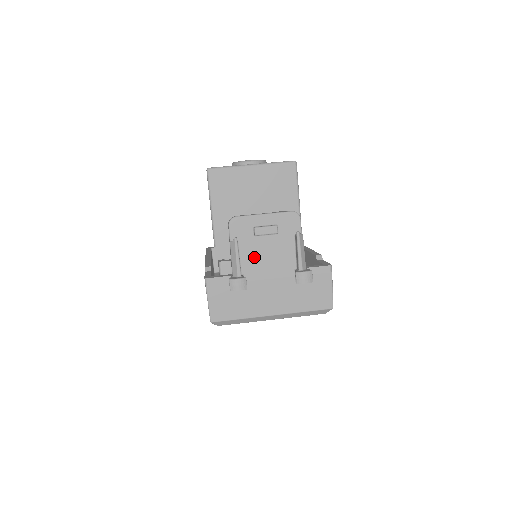
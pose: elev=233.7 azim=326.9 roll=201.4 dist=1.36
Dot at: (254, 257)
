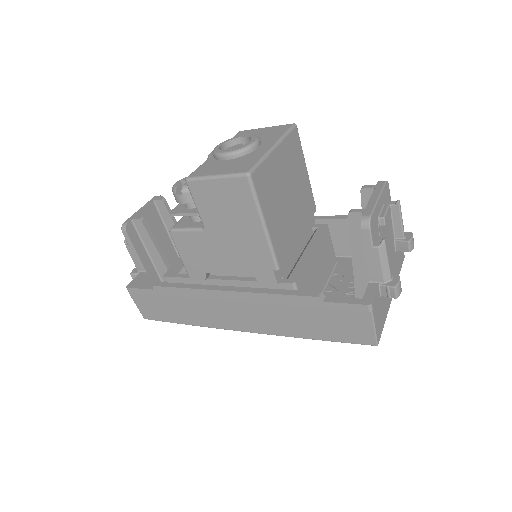
Dot at: occluded
